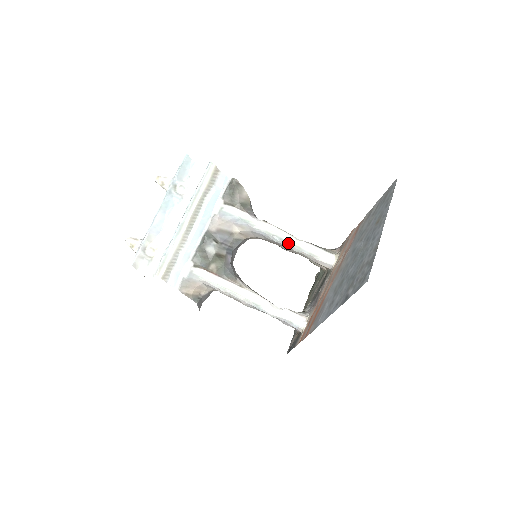
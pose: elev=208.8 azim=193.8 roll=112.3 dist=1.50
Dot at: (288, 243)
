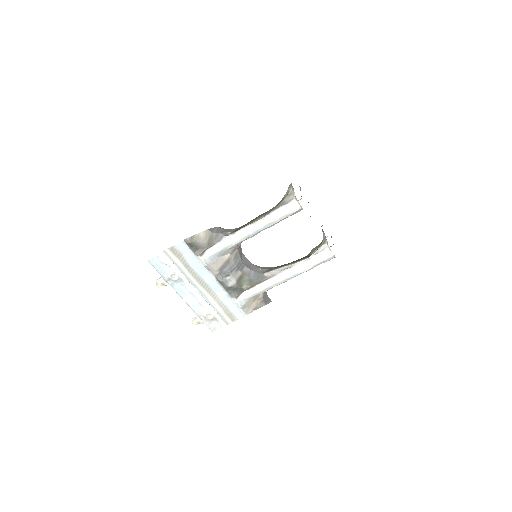
Dot at: (261, 230)
